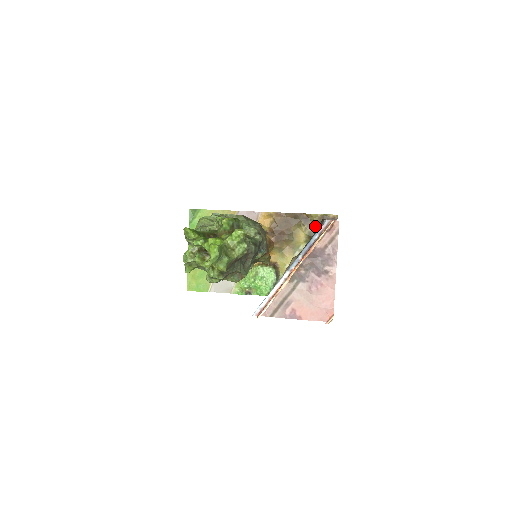
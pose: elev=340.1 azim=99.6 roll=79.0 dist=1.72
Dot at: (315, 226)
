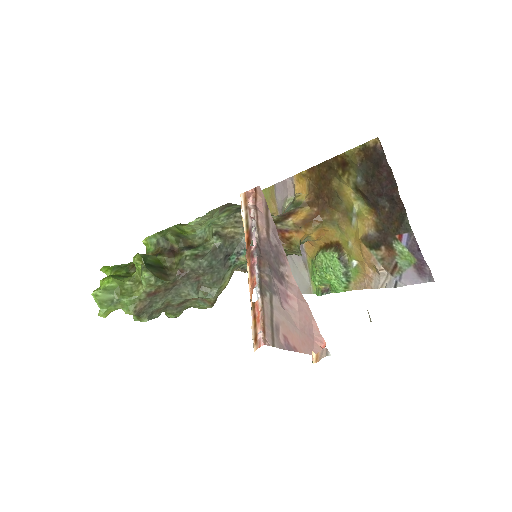
Dot at: (357, 170)
